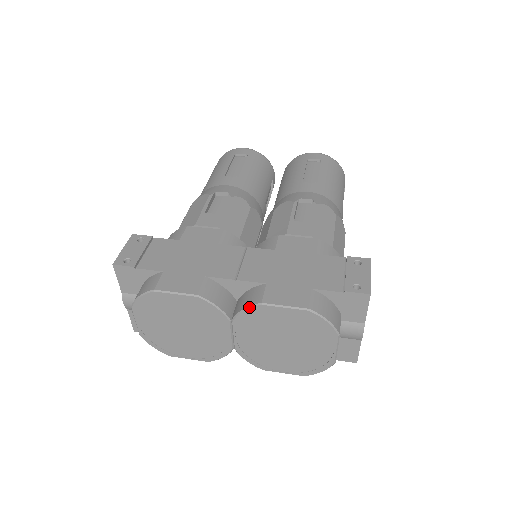
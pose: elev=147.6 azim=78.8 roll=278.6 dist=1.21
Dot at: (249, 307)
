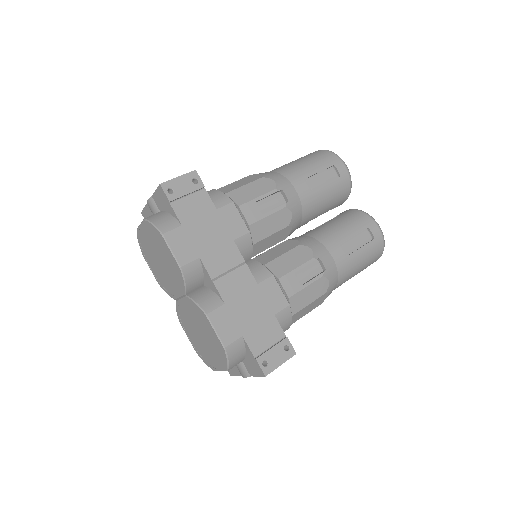
Dot at: (199, 306)
